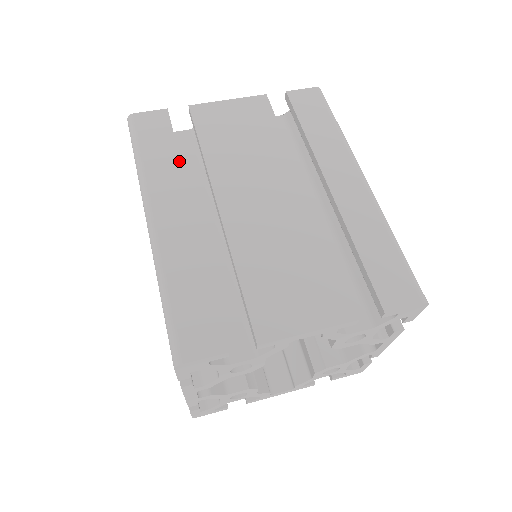
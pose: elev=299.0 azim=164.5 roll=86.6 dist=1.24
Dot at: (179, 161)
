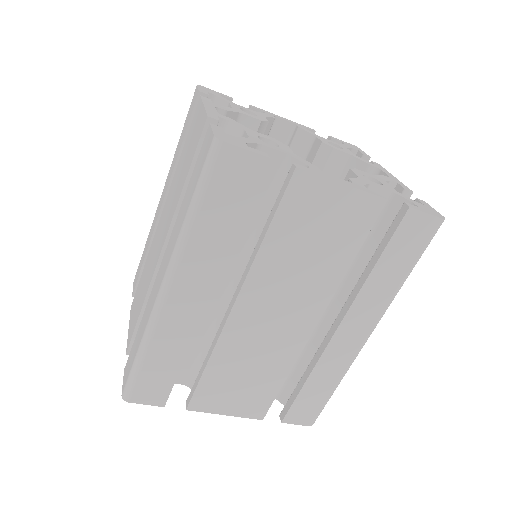
Dot at: (232, 241)
